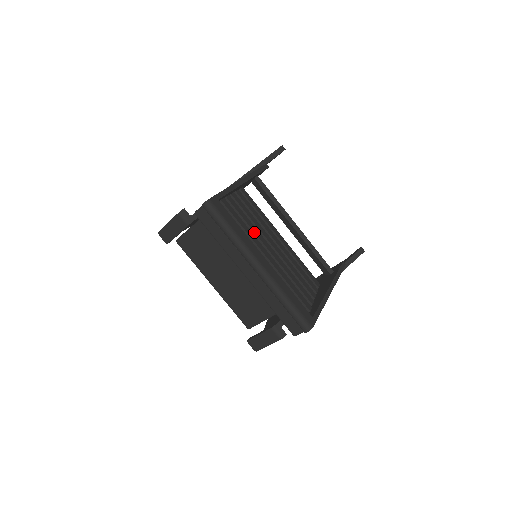
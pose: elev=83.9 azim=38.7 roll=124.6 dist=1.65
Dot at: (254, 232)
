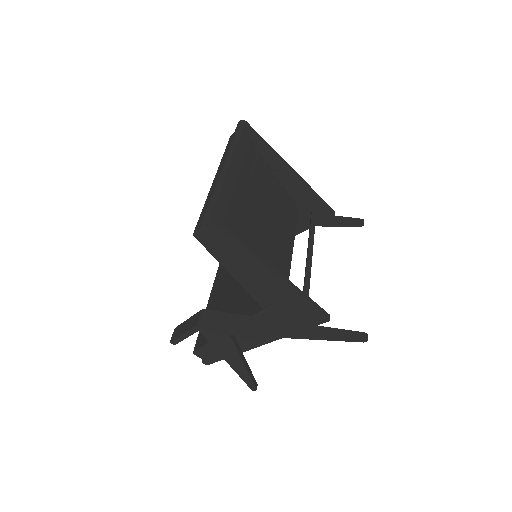
Dot at: (261, 188)
